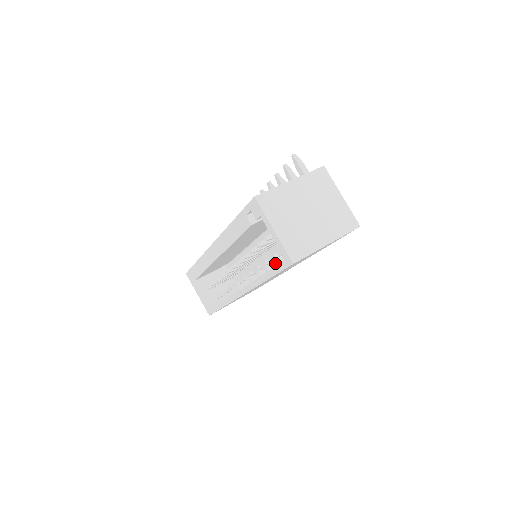
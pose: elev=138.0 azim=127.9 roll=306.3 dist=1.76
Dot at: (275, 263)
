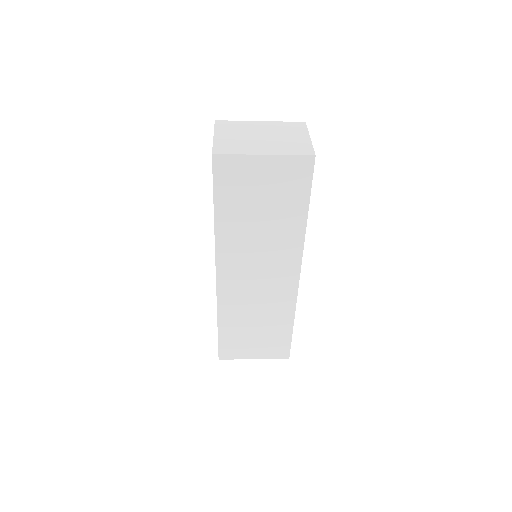
Dot at: occluded
